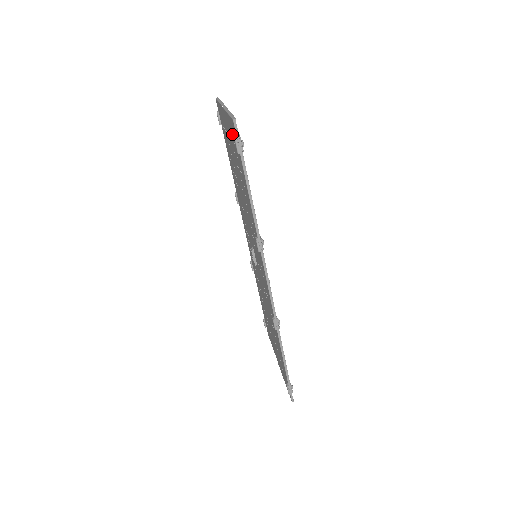
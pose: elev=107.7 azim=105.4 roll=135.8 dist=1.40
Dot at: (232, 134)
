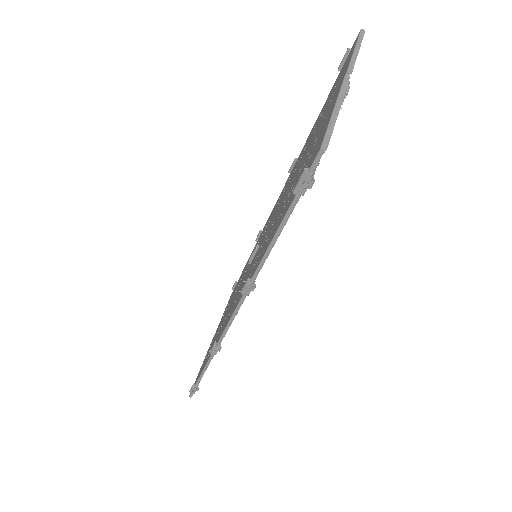
Dot at: (317, 142)
